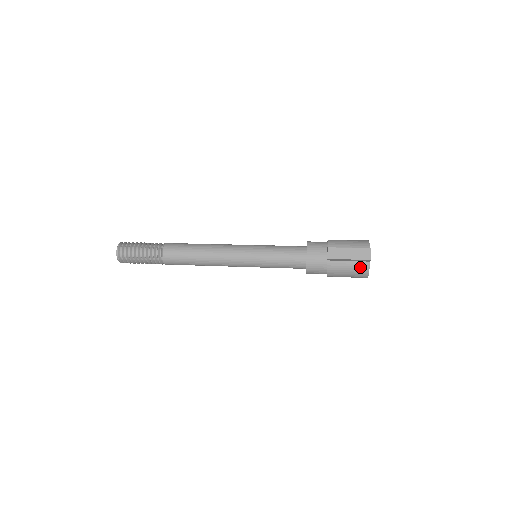
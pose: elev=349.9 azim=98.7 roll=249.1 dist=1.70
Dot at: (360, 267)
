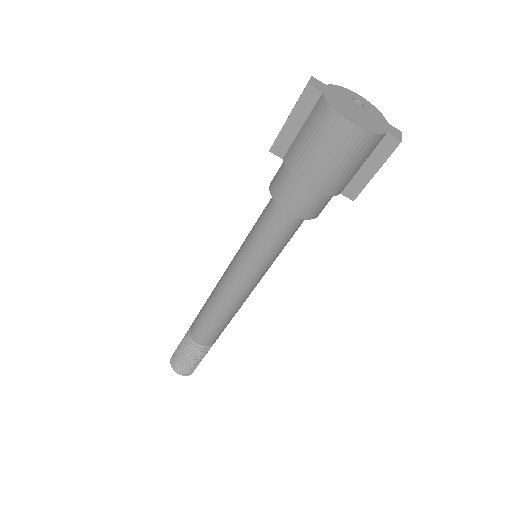
Dot at: (316, 116)
